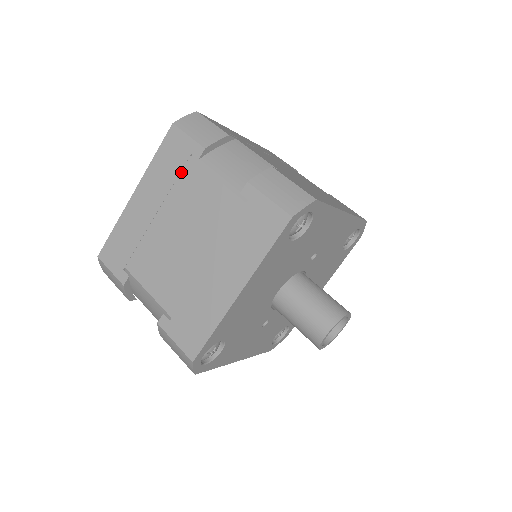
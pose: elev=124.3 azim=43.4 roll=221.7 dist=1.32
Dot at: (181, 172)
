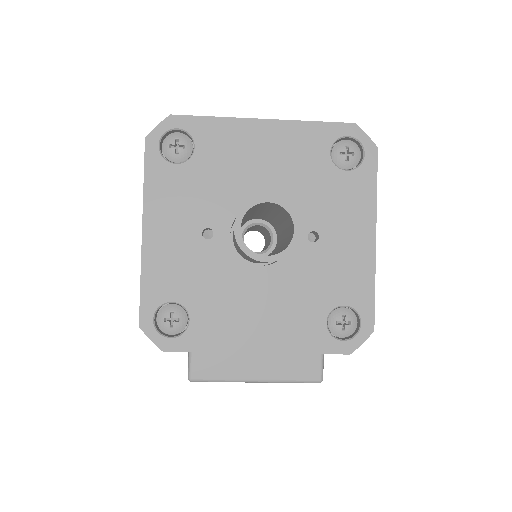
Dot at: occluded
